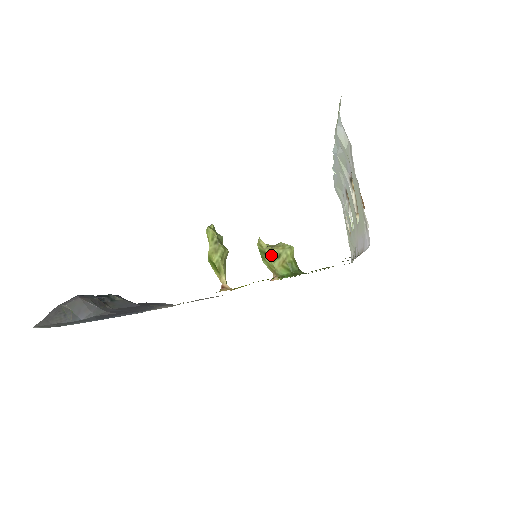
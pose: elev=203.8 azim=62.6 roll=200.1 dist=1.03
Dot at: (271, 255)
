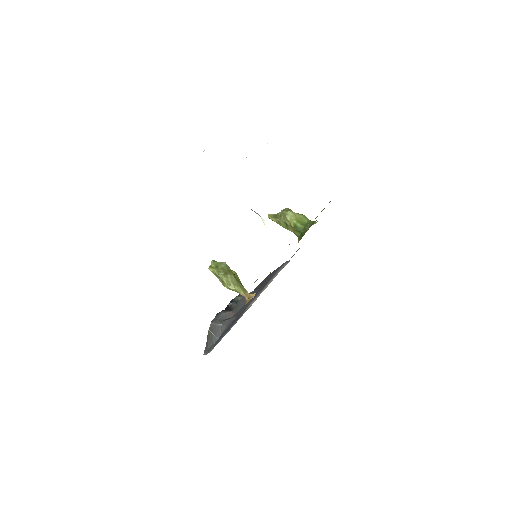
Dot at: (282, 226)
